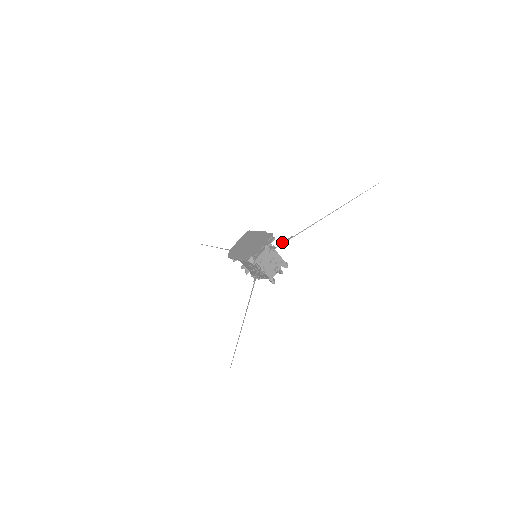
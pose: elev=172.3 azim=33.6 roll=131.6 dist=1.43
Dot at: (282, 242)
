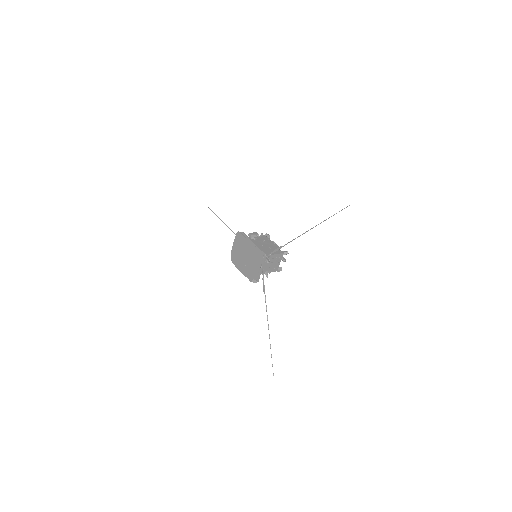
Dot at: (274, 251)
